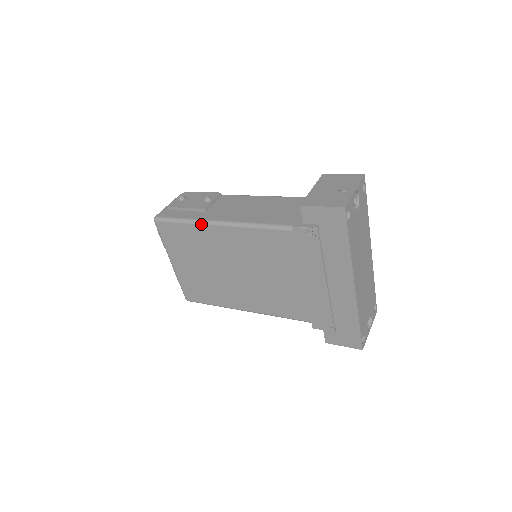
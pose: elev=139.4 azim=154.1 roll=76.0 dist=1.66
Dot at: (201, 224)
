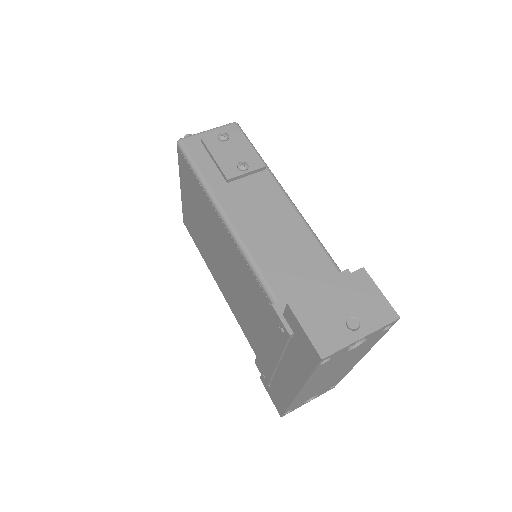
Dot at: (209, 197)
